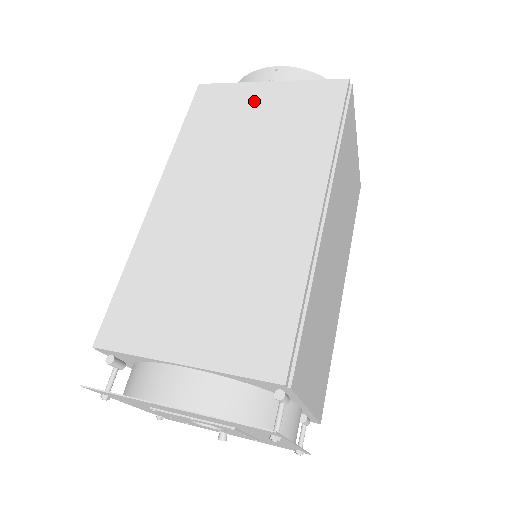
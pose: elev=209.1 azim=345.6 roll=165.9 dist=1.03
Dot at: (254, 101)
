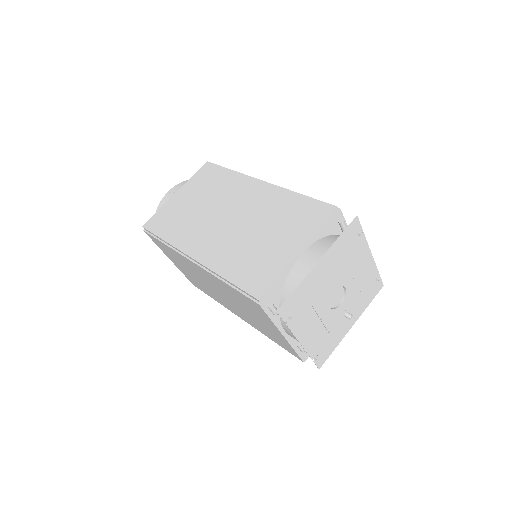
Dot at: (180, 201)
